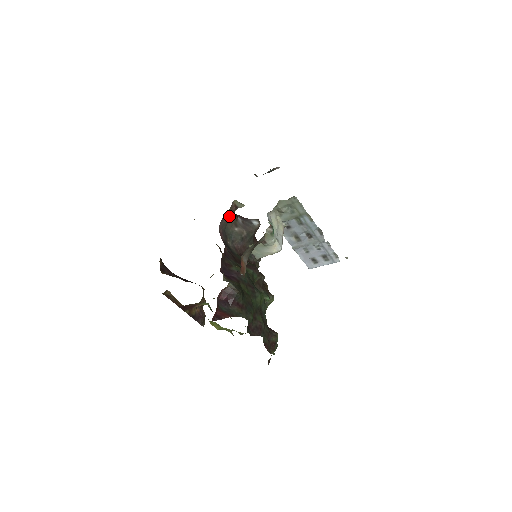
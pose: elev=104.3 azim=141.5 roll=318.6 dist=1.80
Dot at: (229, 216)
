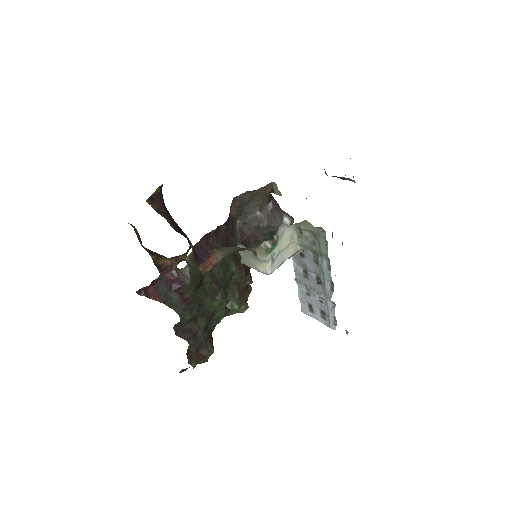
Dot at: (258, 194)
